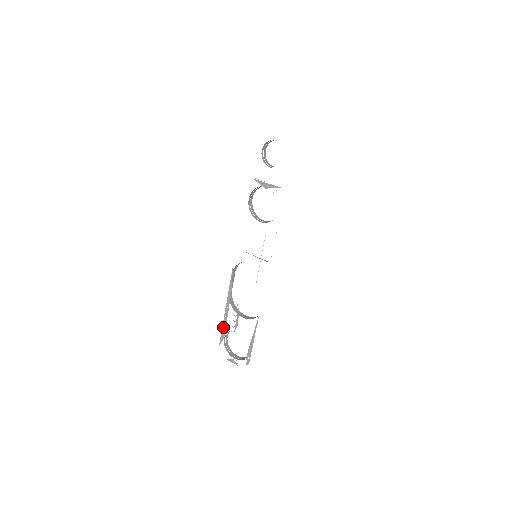
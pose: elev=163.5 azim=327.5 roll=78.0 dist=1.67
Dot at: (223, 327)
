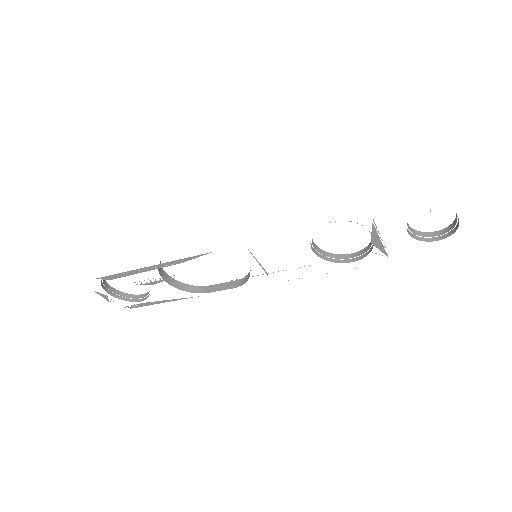
Dot at: (122, 274)
